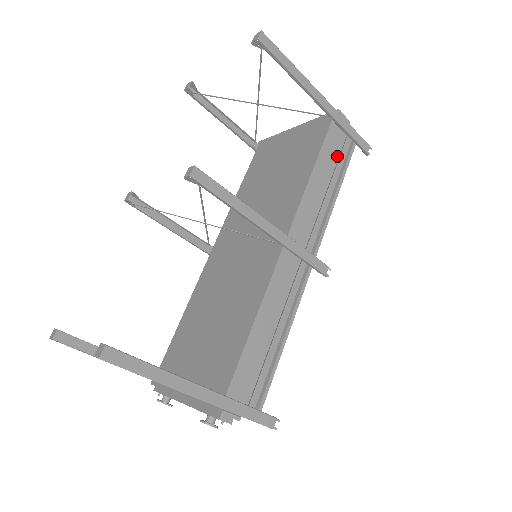
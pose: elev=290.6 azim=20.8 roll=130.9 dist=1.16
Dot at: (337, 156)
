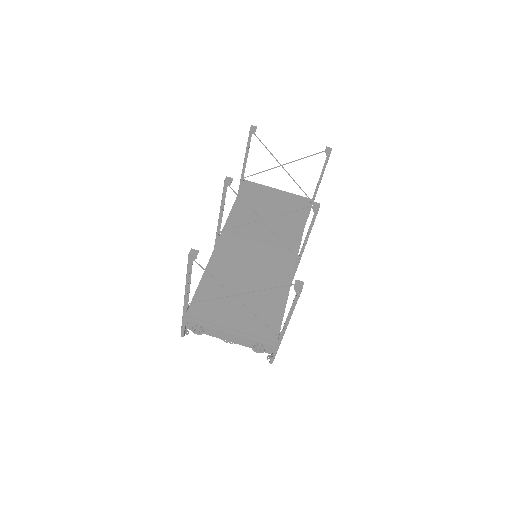
Dot at: occluded
